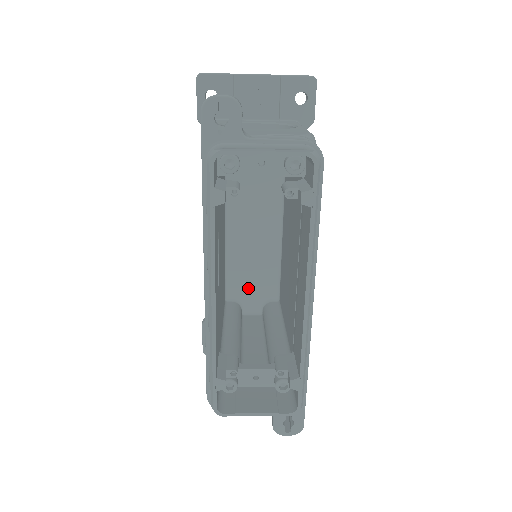
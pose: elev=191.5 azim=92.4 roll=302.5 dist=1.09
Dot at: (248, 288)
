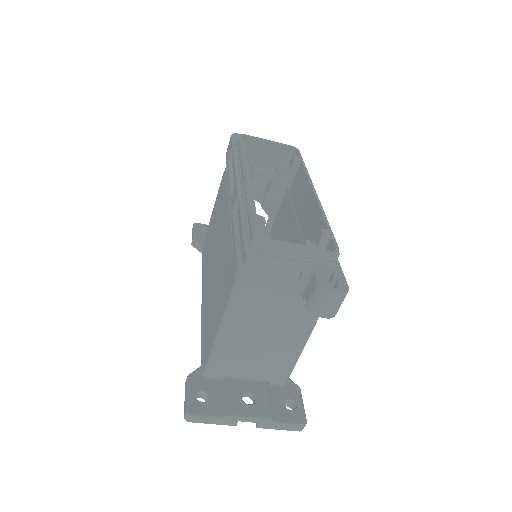
Dot at: occluded
